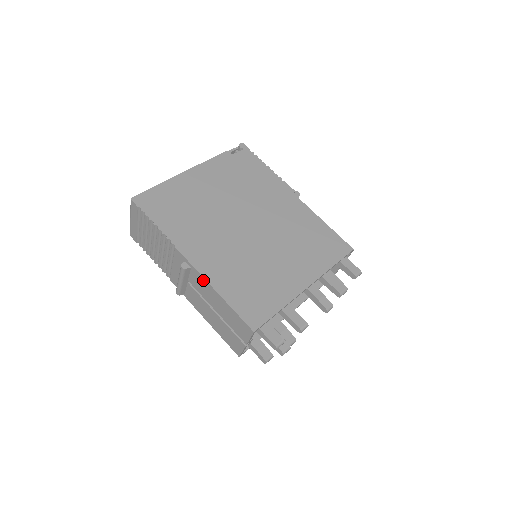
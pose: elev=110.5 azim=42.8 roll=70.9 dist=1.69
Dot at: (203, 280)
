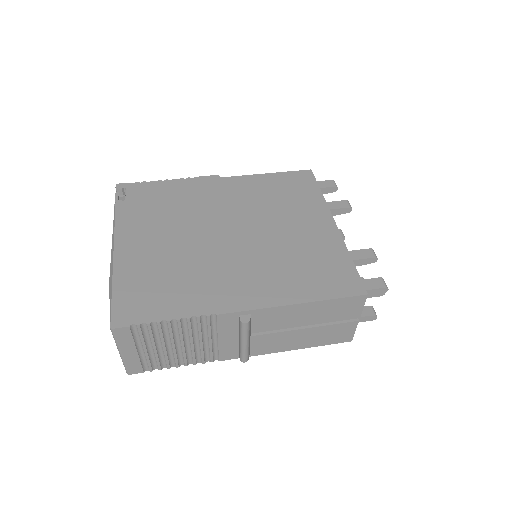
Dot at: (275, 310)
